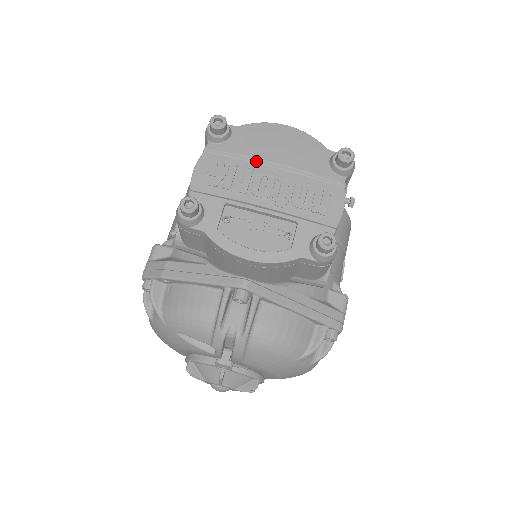
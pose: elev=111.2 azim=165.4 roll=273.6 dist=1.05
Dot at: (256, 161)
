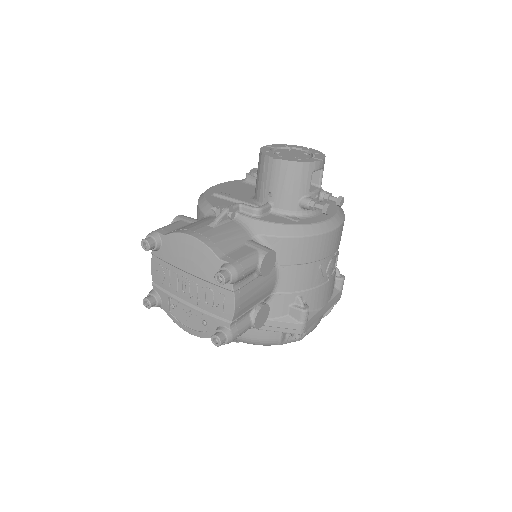
Dot at: (177, 268)
